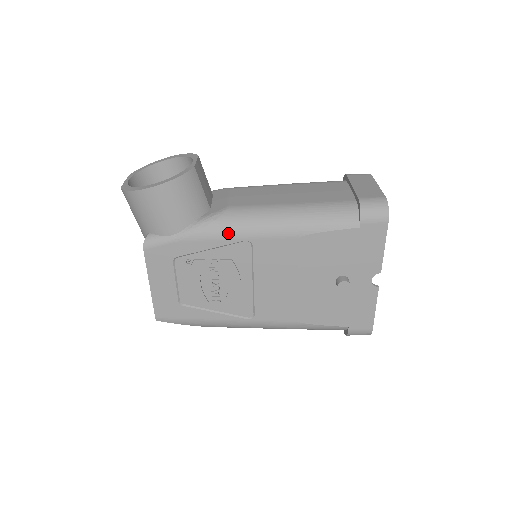
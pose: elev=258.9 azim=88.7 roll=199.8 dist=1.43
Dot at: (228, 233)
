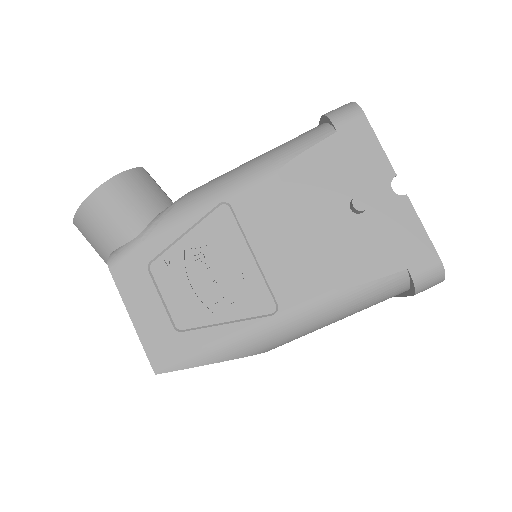
Dot at: (197, 204)
